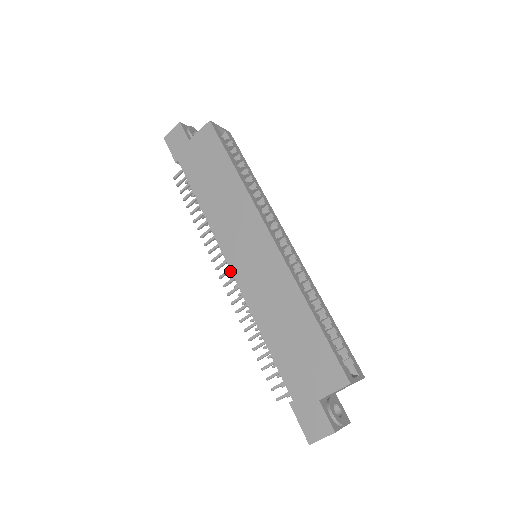
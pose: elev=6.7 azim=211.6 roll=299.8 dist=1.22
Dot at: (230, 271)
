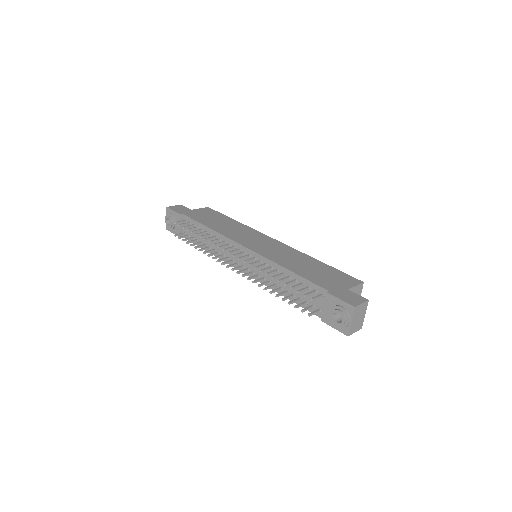
Dot at: (242, 254)
